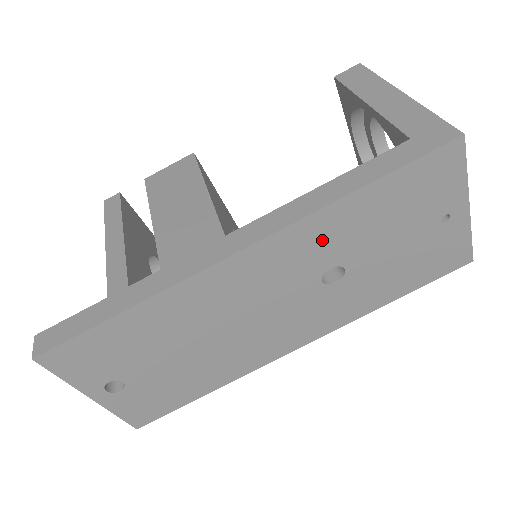
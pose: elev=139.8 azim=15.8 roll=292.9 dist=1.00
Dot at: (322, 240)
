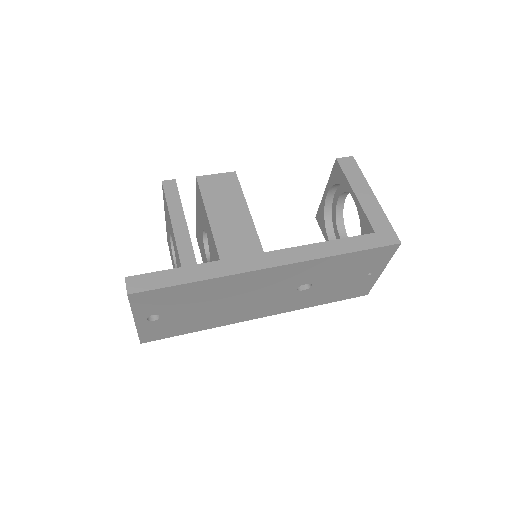
Dot at: (313, 271)
